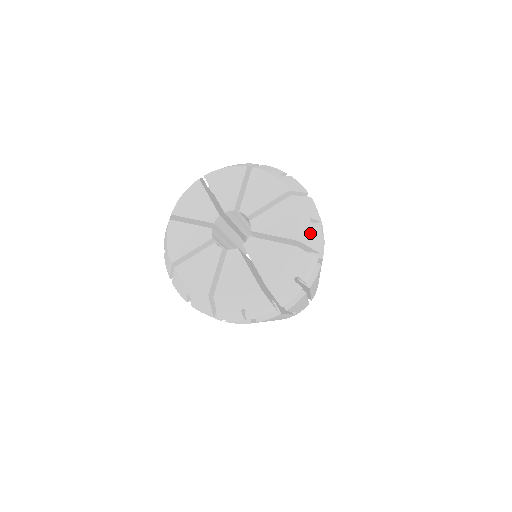
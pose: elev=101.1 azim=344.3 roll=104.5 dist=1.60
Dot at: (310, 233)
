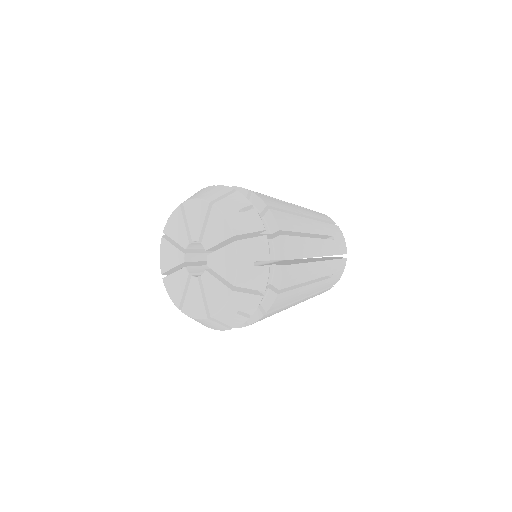
Dot at: (213, 193)
